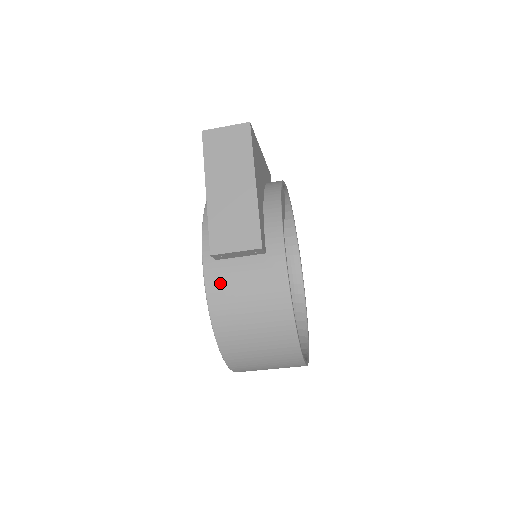
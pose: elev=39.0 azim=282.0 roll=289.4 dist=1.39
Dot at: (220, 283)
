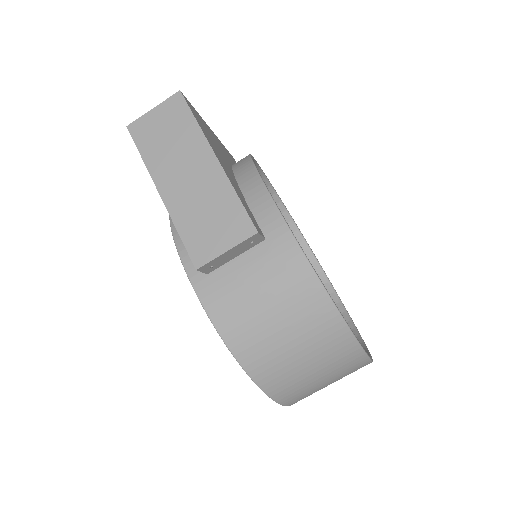
Dot at: (224, 301)
